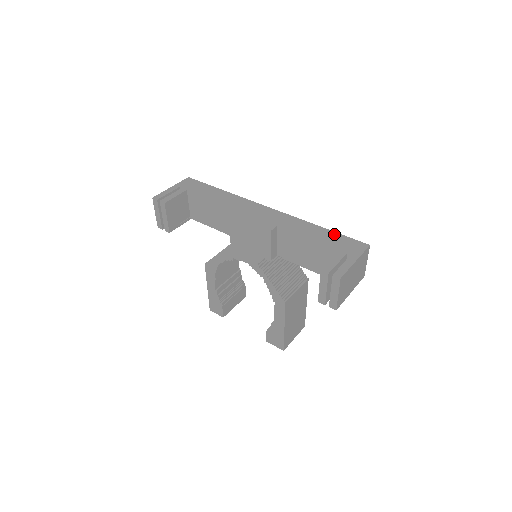
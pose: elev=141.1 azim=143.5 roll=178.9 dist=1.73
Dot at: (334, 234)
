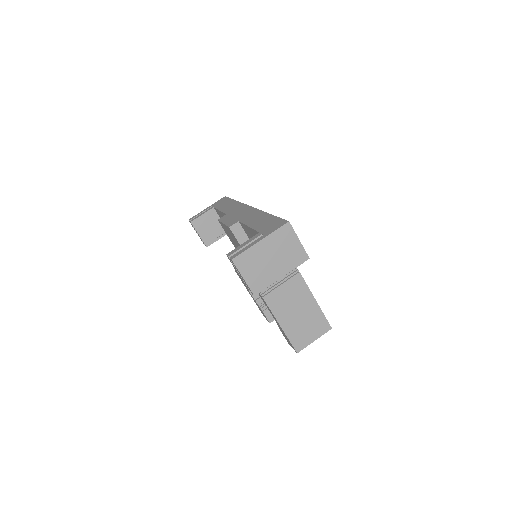
Dot at: (271, 218)
